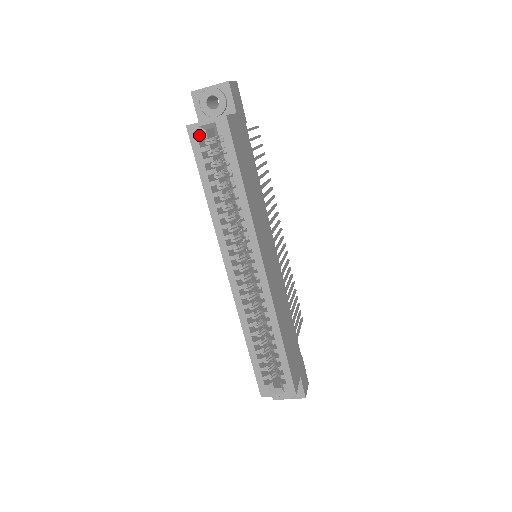
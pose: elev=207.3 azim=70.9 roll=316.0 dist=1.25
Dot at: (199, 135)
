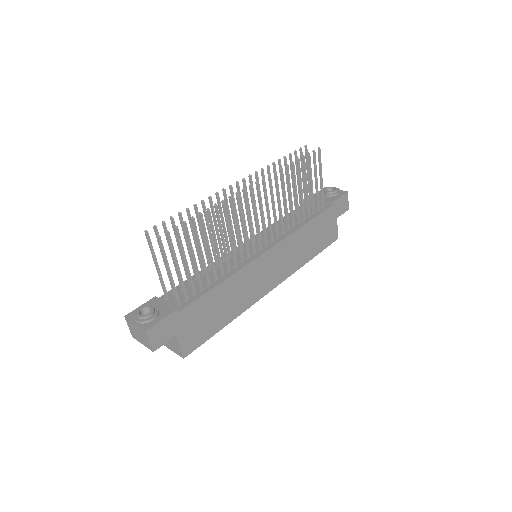
Dot at: occluded
